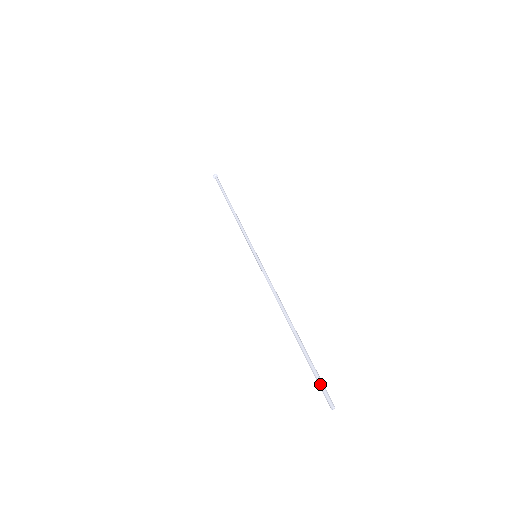
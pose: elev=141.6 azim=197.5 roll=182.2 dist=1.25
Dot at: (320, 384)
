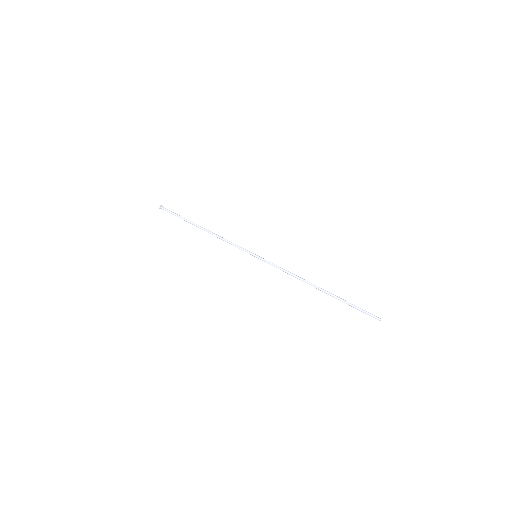
Dot at: (365, 311)
